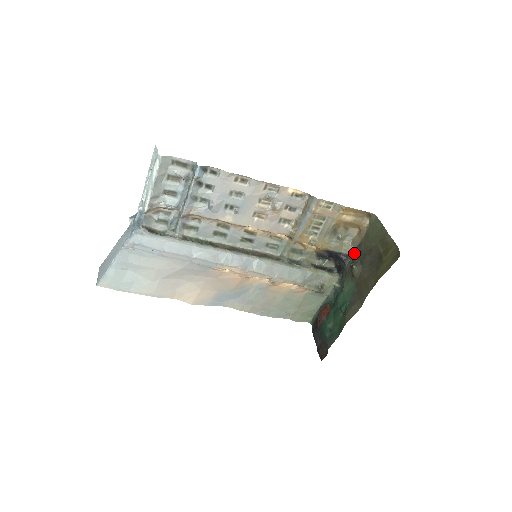
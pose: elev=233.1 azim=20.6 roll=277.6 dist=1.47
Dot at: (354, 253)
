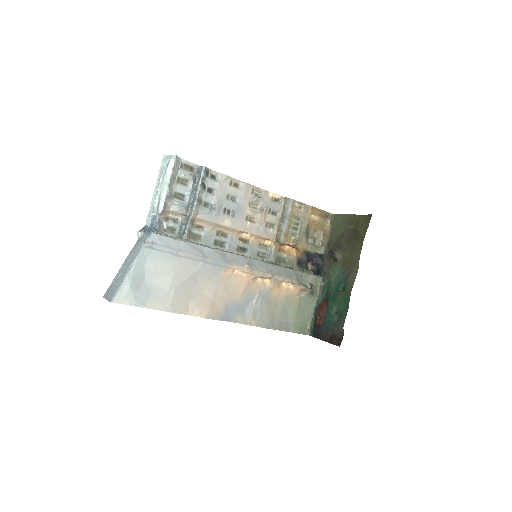
Dot at: (327, 250)
